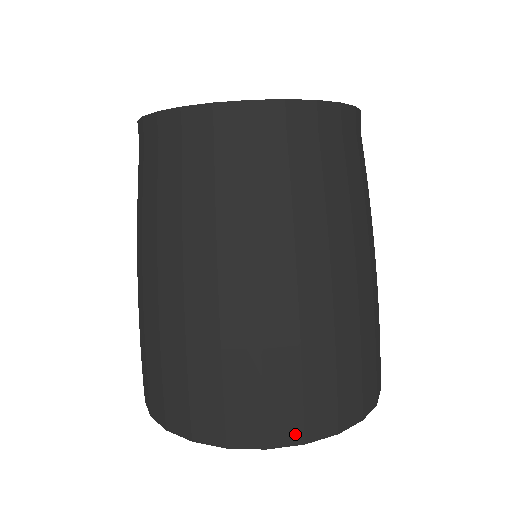
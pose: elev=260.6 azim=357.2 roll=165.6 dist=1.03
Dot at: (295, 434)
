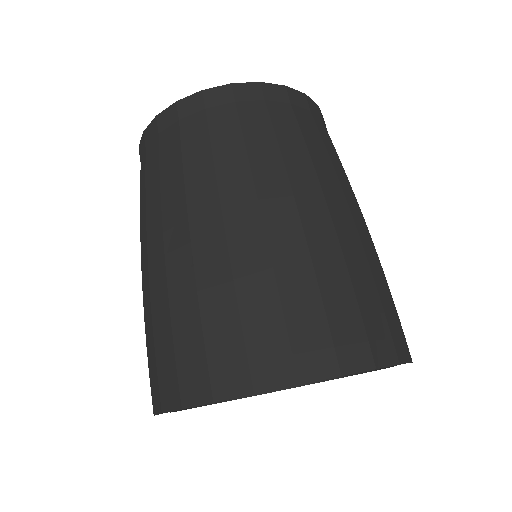
Dot at: (405, 351)
